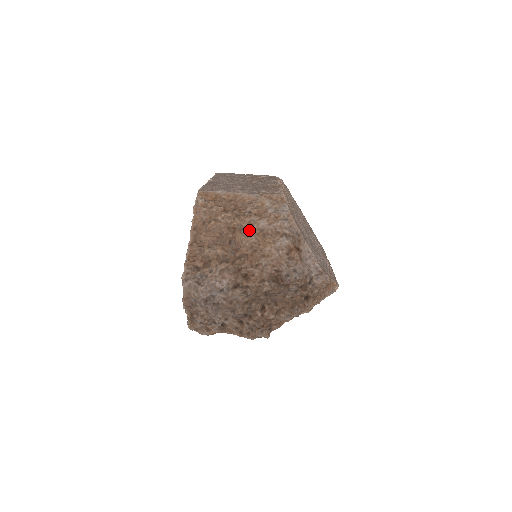
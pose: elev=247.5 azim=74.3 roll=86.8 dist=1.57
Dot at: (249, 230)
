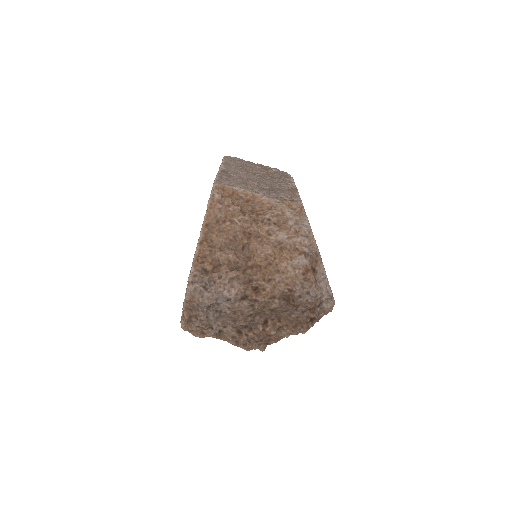
Dot at: (266, 240)
